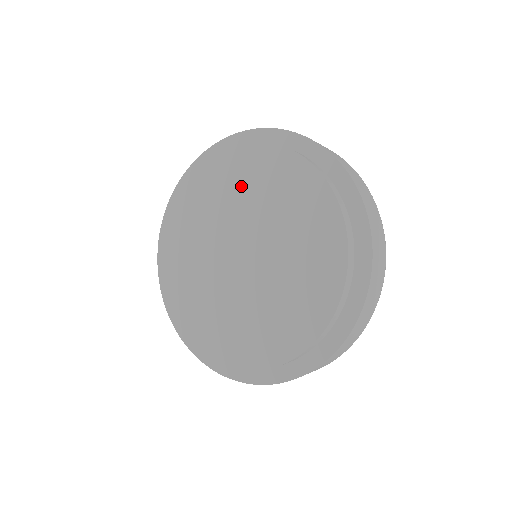
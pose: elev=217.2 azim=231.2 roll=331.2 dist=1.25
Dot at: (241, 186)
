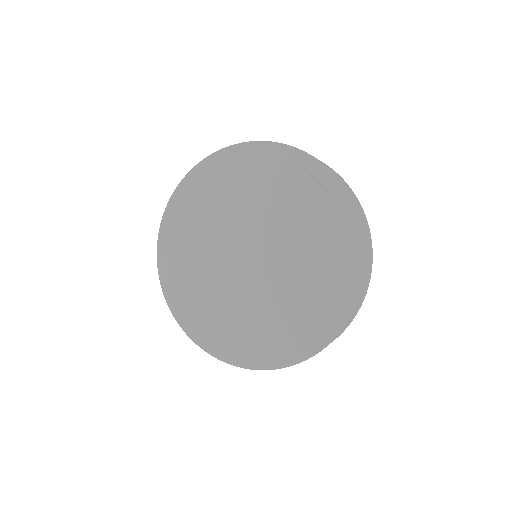
Dot at: (229, 197)
